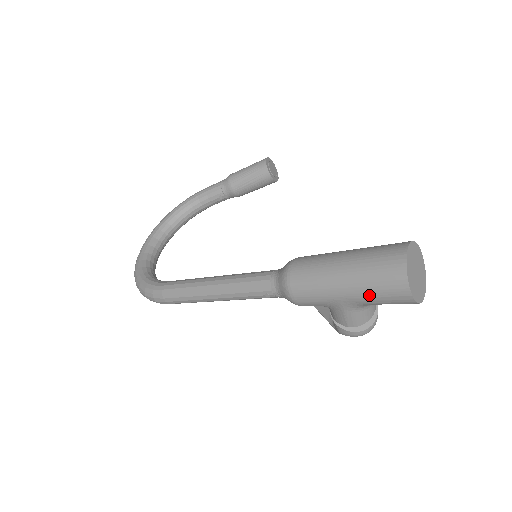
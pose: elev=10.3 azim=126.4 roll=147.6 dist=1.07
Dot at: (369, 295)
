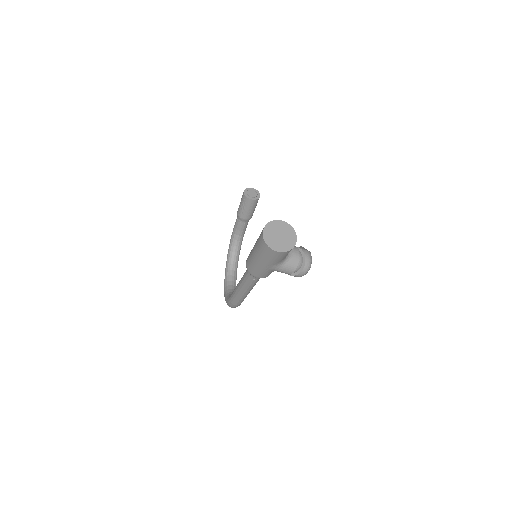
Dot at: (269, 260)
